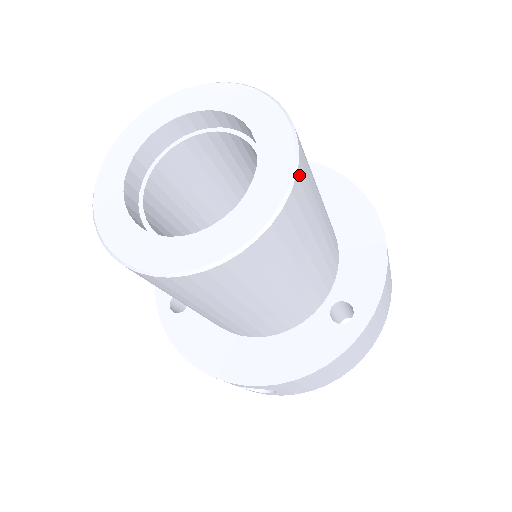
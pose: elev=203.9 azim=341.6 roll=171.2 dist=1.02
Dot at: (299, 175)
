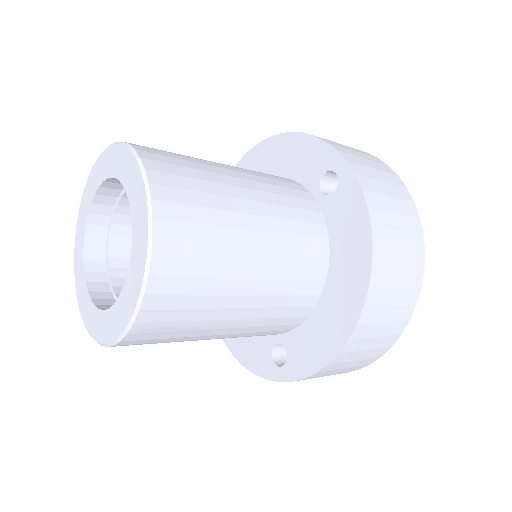
Dot at: (135, 332)
